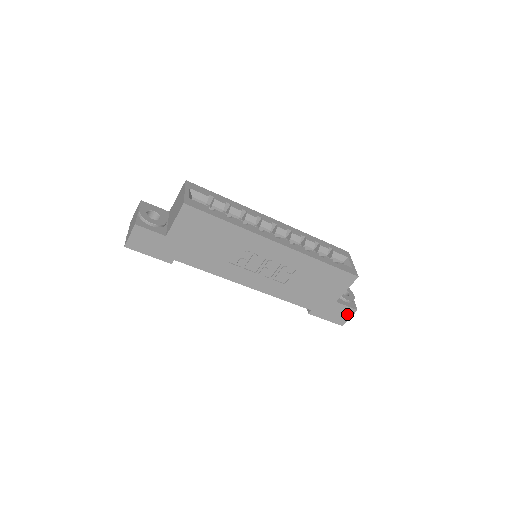
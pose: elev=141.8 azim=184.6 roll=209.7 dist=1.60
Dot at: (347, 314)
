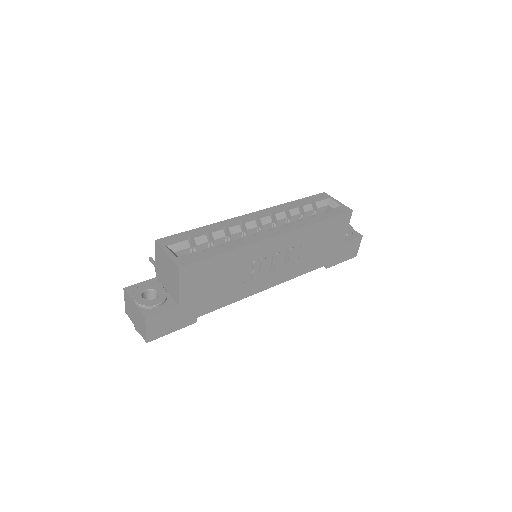
Dot at: (356, 245)
